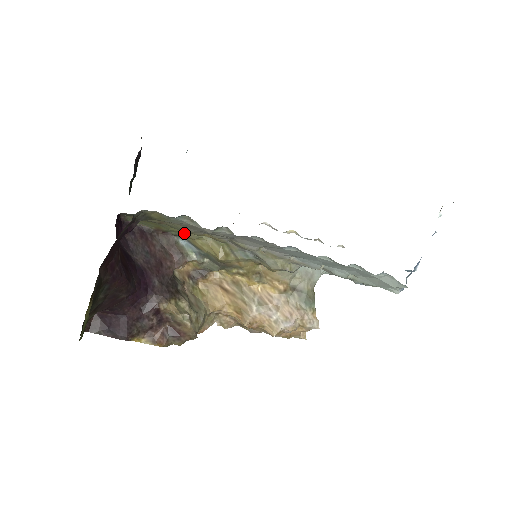
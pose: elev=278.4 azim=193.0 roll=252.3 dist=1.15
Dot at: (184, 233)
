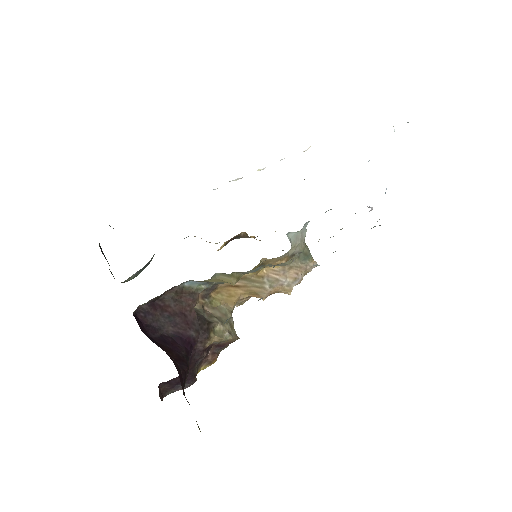
Dot at: occluded
